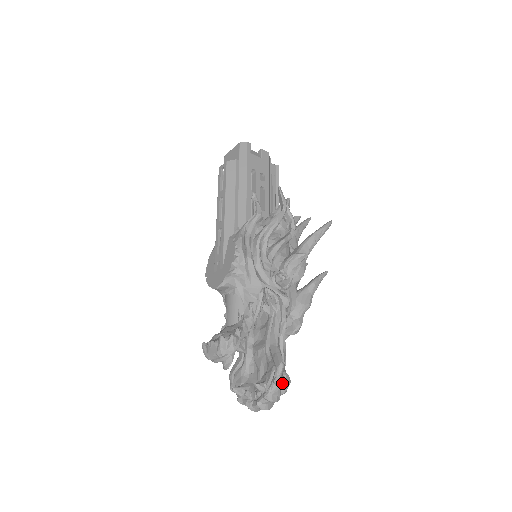
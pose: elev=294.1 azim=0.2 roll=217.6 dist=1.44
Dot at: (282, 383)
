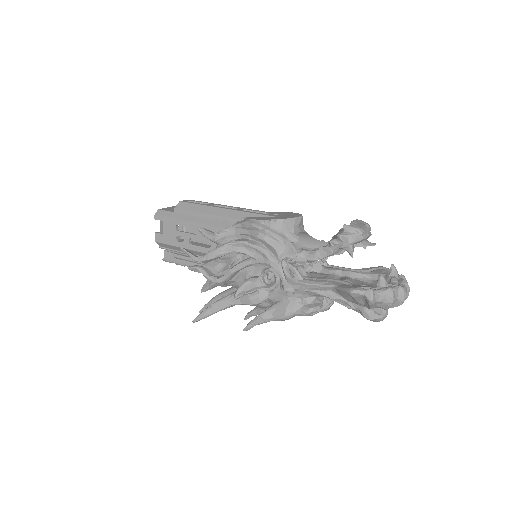
Dot at: occluded
